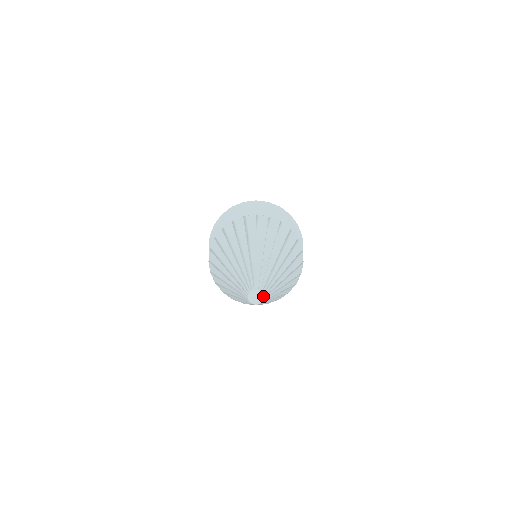
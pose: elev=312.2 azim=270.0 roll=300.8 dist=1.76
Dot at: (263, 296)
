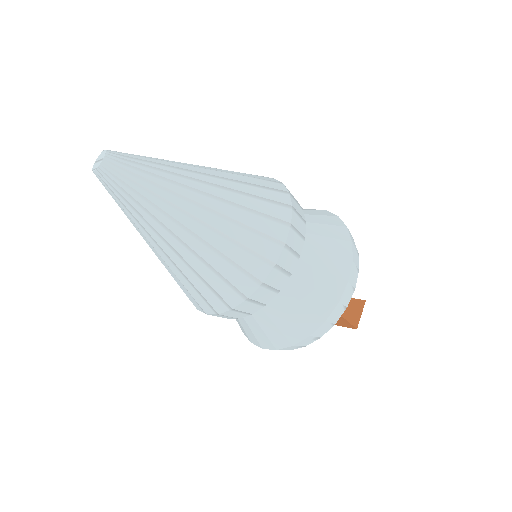
Dot at: (104, 157)
